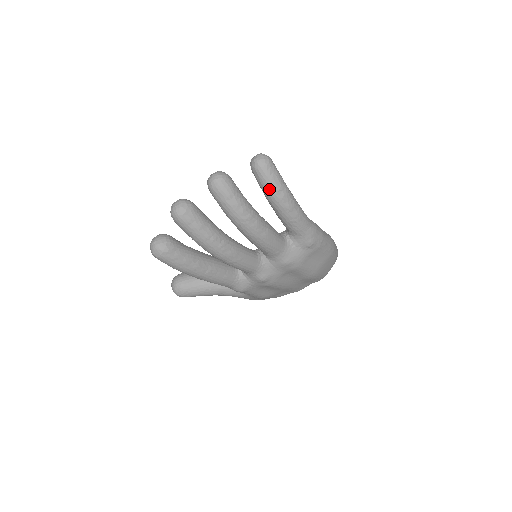
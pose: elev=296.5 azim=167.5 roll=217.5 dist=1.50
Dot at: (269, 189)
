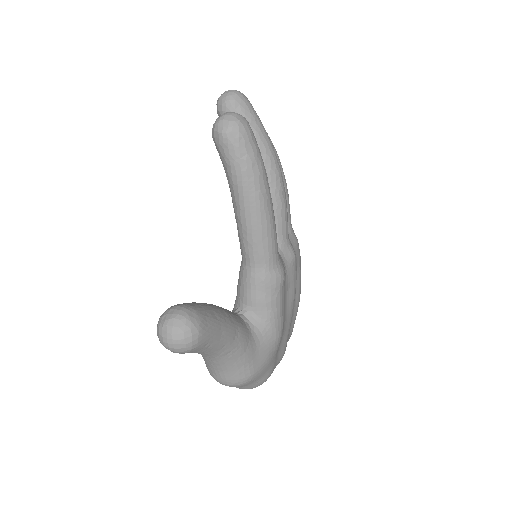
Dot at: occluded
